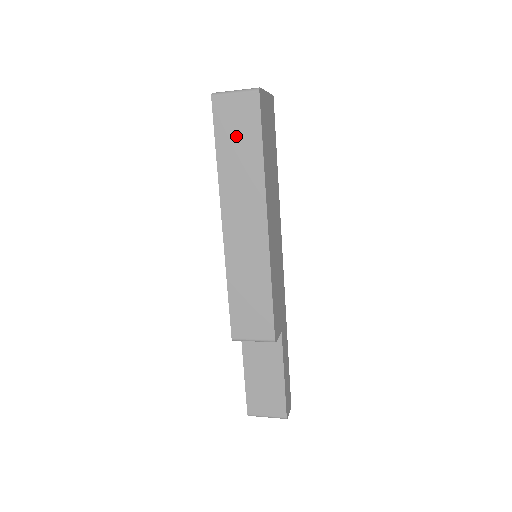
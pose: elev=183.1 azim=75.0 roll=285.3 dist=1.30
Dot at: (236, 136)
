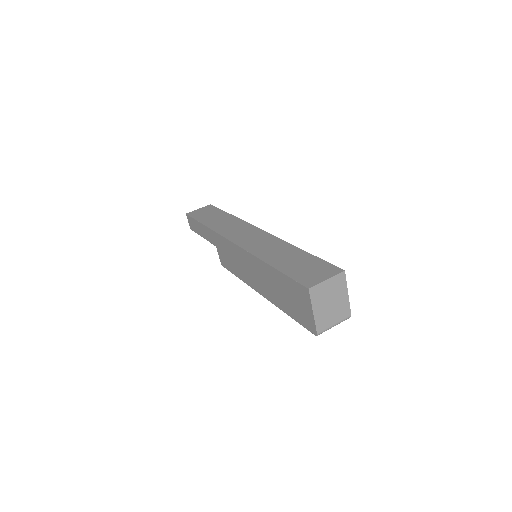
Dot at: occluded
